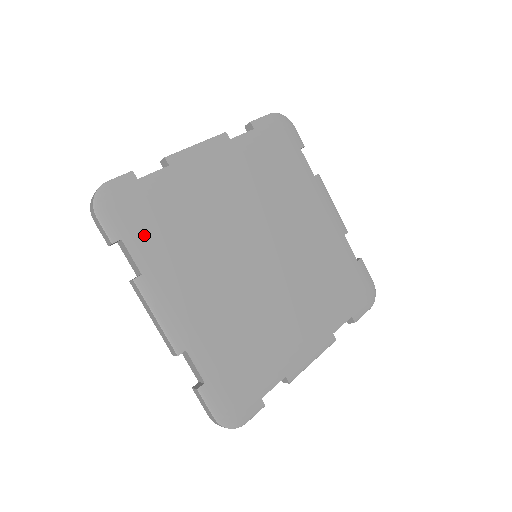
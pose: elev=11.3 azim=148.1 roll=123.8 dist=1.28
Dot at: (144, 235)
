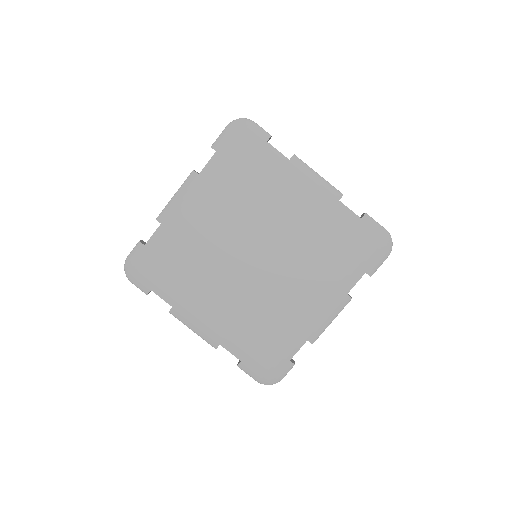
Dot at: (164, 281)
